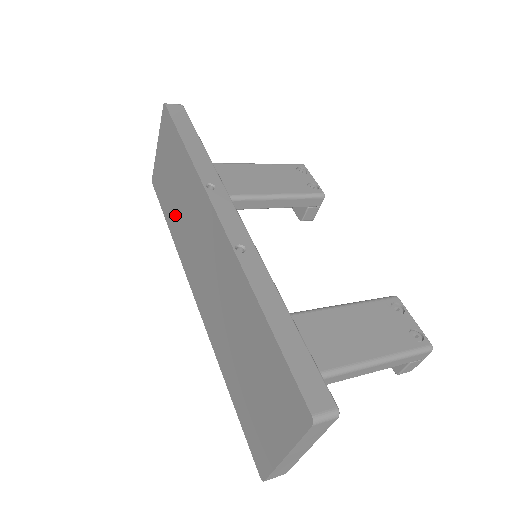
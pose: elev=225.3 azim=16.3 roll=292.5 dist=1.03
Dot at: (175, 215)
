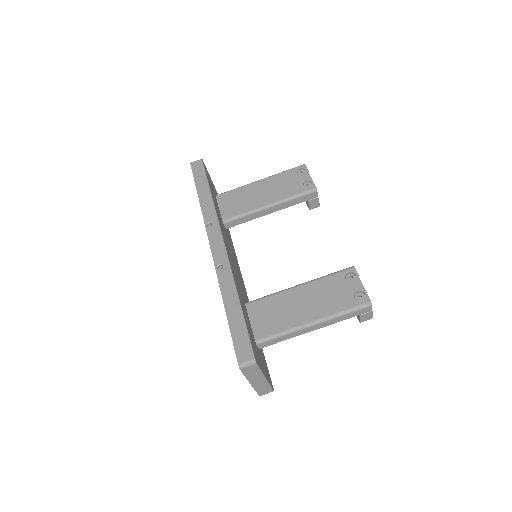
Dot at: occluded
